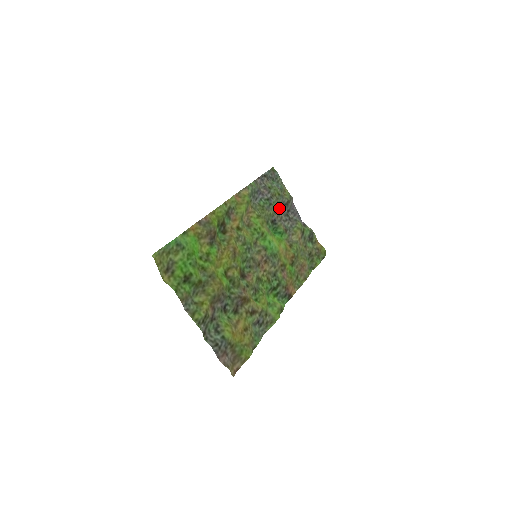
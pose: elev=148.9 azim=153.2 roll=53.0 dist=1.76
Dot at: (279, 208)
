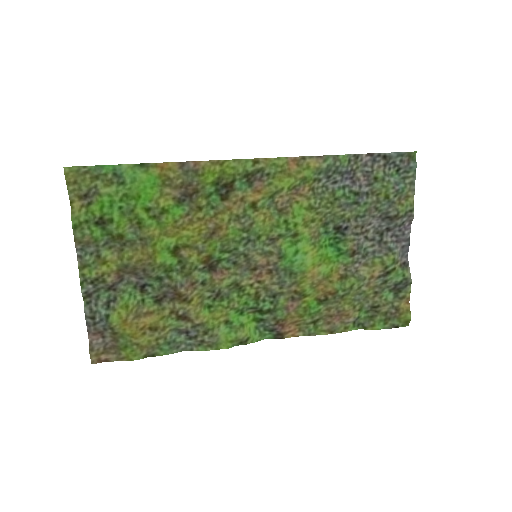
Dot at: (371, 216)
